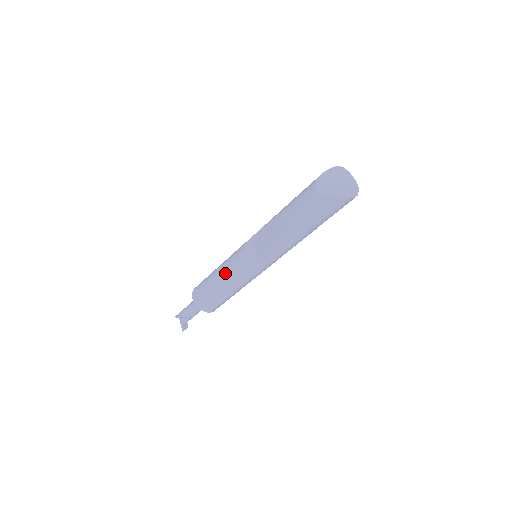
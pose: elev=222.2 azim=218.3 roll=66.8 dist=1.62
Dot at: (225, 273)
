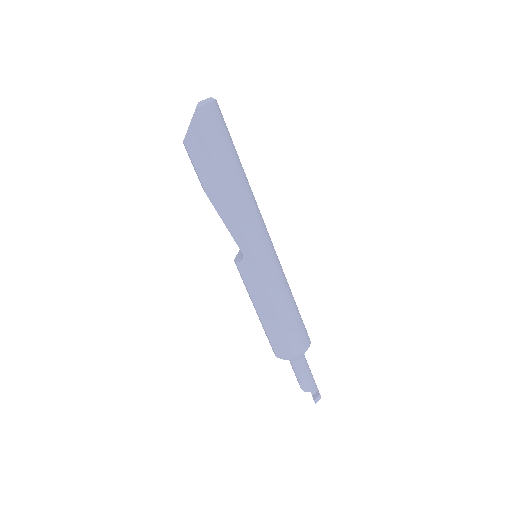
Dot at: (250, 298)
